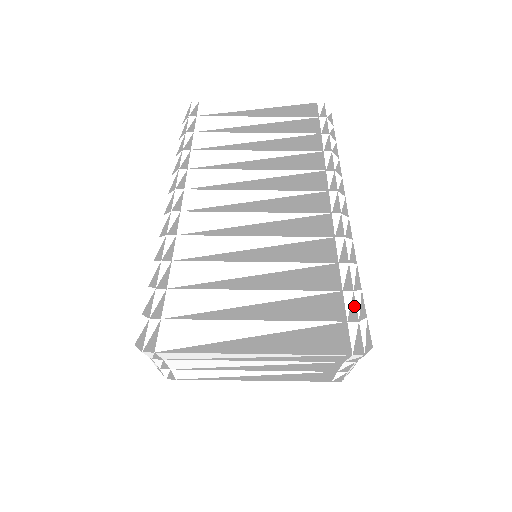
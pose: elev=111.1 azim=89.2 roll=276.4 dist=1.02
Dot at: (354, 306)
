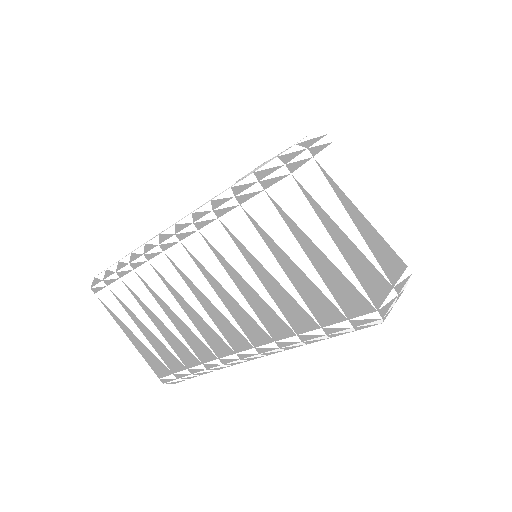
Dot at: (183, 376)
